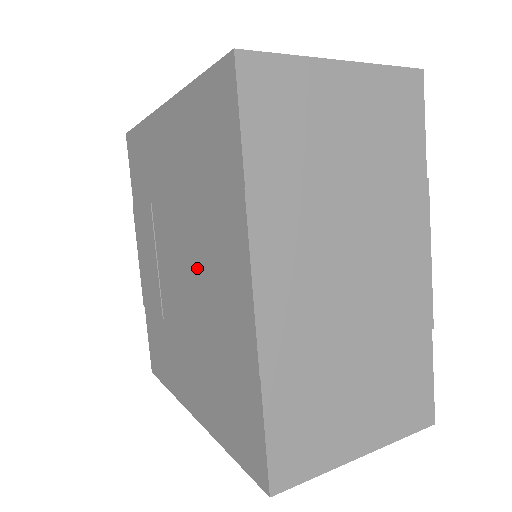
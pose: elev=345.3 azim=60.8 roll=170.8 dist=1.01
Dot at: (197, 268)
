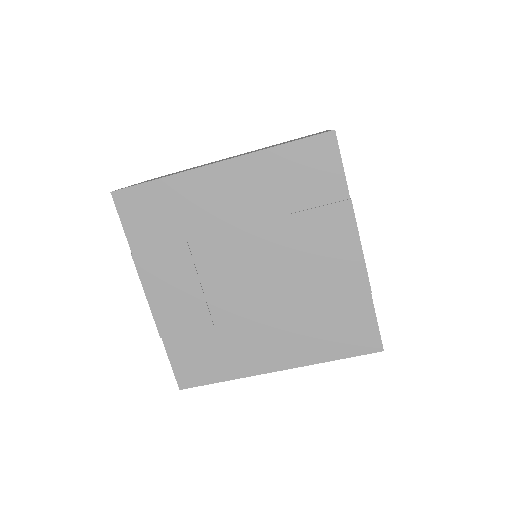
Dot at: (285, 262)
